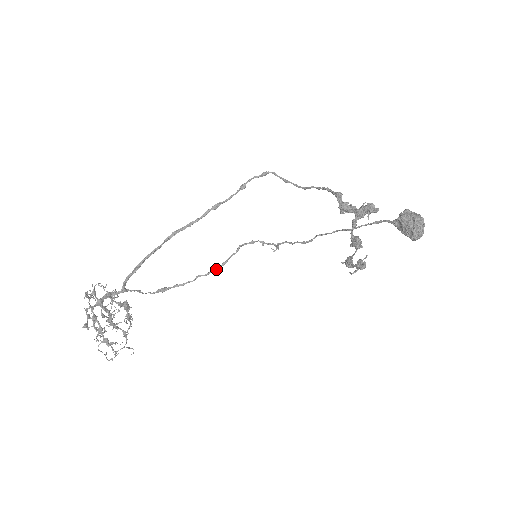
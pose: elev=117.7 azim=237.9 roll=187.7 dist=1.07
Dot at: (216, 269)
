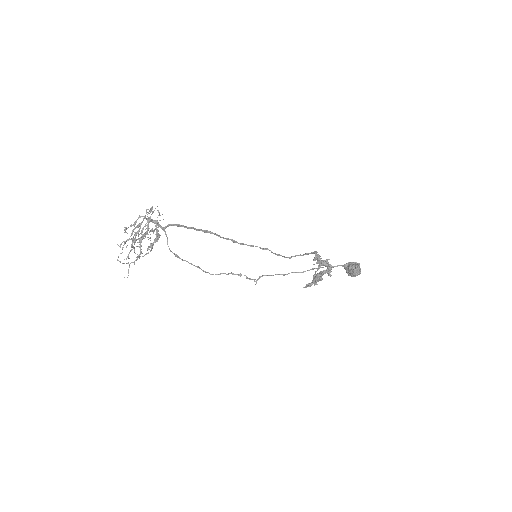
Dot at: (211, 274)
